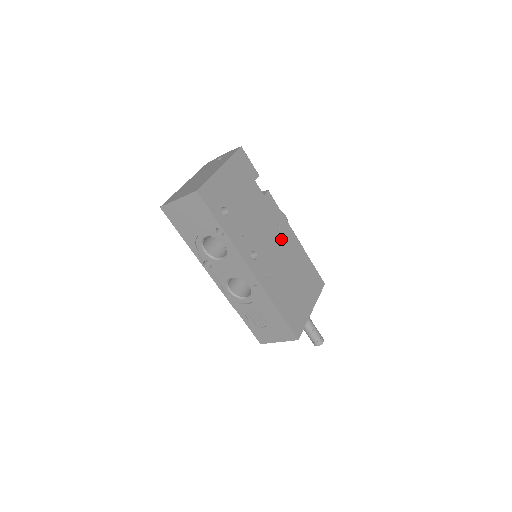
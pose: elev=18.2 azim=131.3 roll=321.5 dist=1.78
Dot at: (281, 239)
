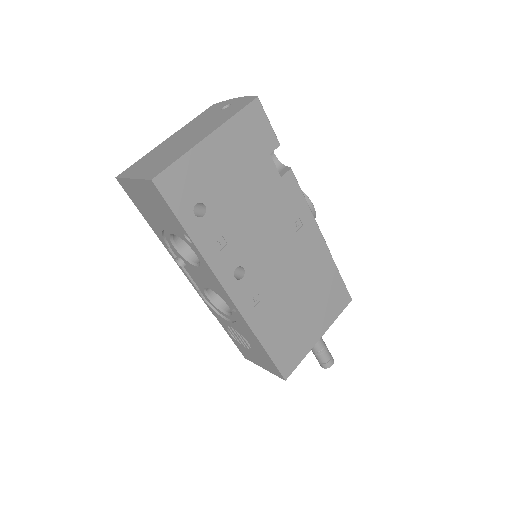
Dot at: (294, 243)
